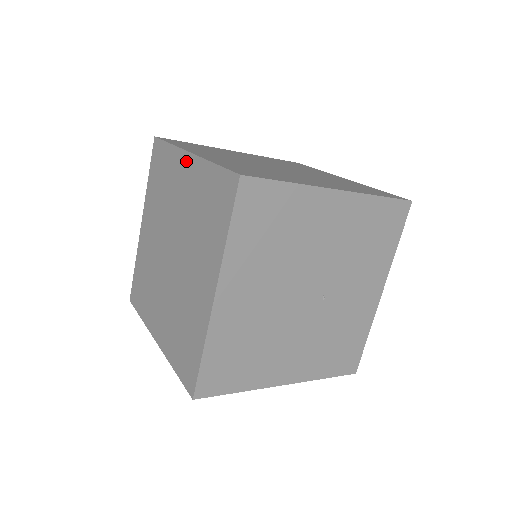
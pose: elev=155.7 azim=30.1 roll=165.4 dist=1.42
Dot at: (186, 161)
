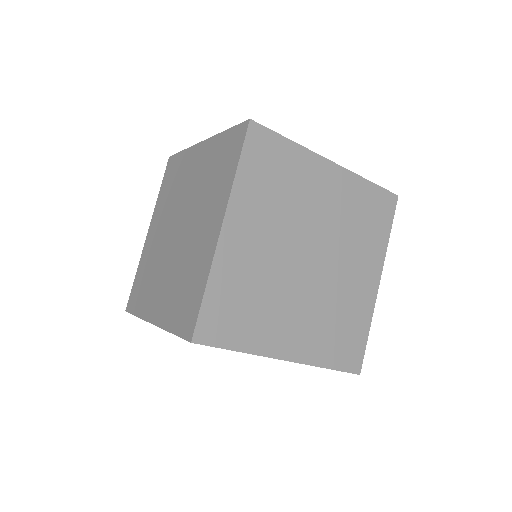
Dot at: (217, 225)
